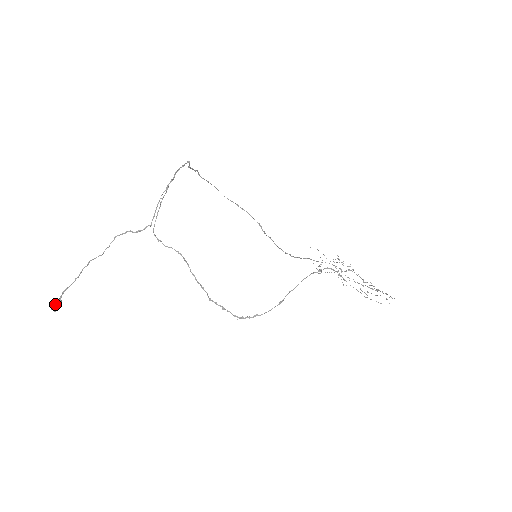
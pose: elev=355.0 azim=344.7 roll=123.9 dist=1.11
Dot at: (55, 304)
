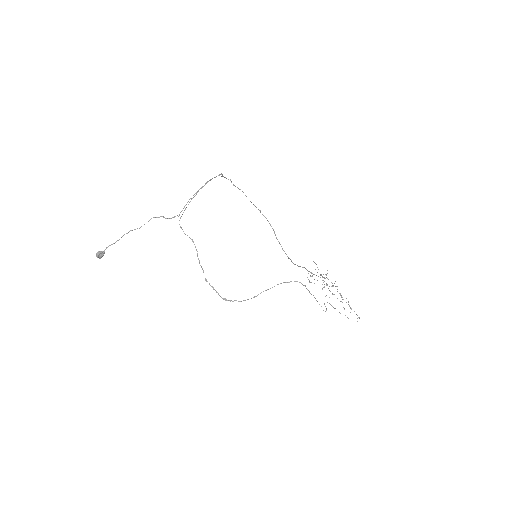
Dot at: (100, 254)
